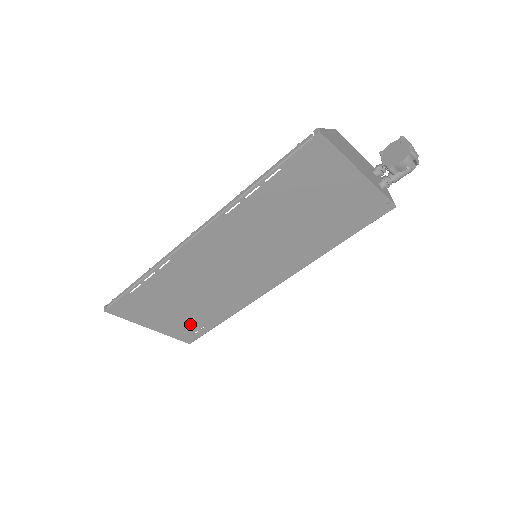
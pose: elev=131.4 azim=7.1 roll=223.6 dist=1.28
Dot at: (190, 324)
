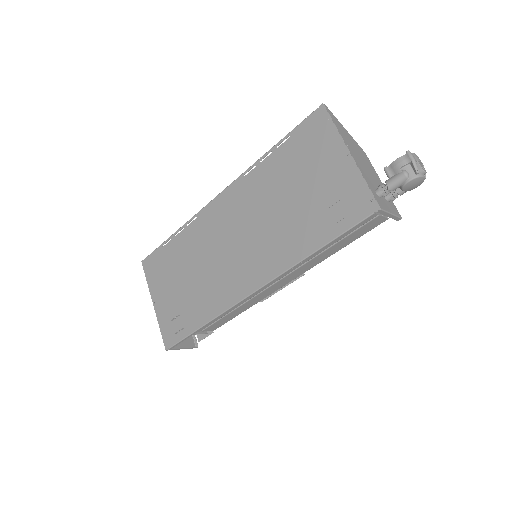
Dot at: occluded
